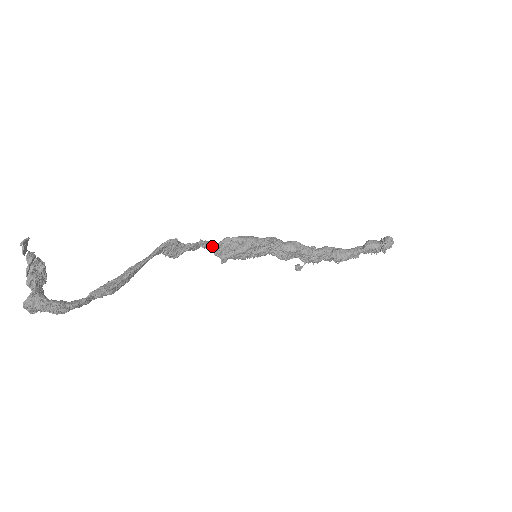
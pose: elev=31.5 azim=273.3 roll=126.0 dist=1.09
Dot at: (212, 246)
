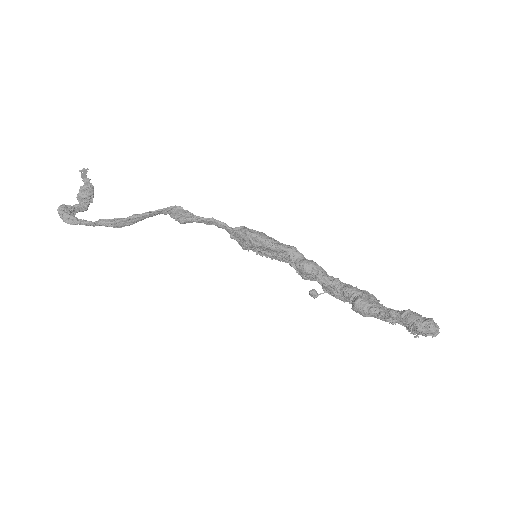
Dot at: (226, 228)
